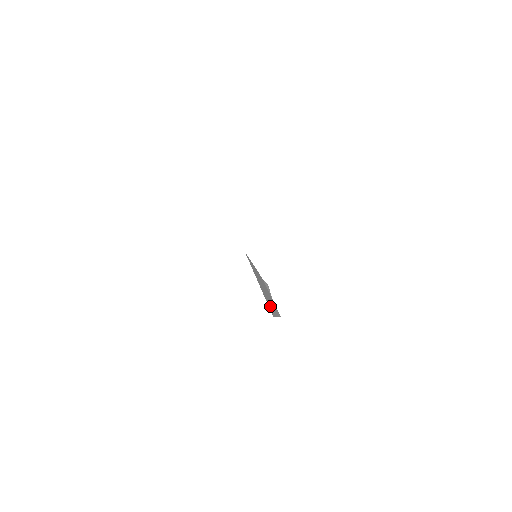
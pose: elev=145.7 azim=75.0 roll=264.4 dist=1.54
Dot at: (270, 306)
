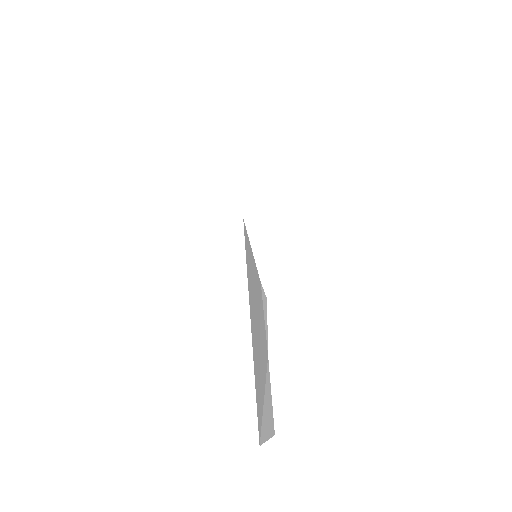
Dot at: (259, 393)
